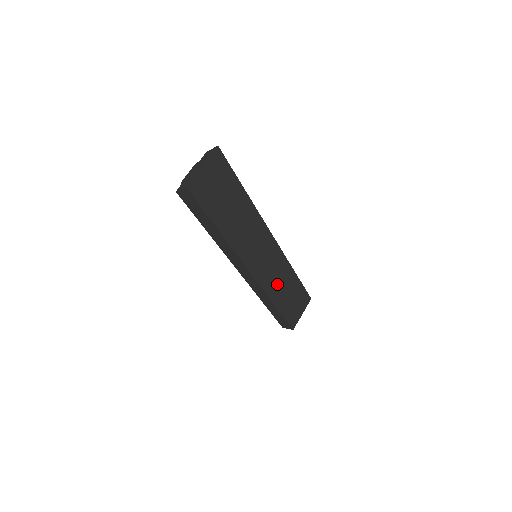
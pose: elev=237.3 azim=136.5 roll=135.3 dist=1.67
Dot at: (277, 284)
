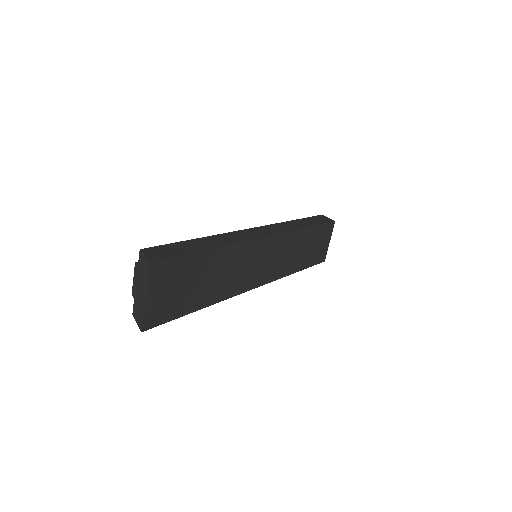
Dot at: (291, 258)
